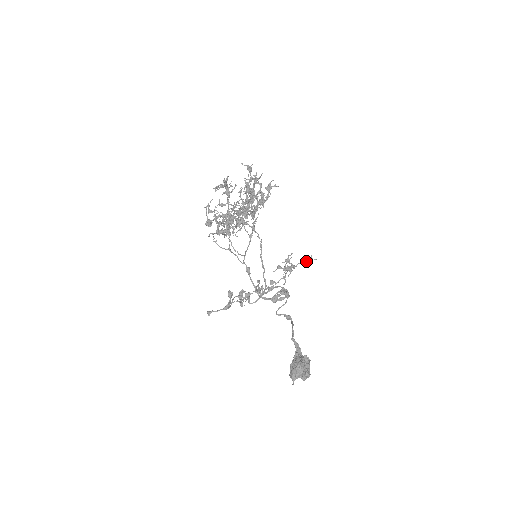
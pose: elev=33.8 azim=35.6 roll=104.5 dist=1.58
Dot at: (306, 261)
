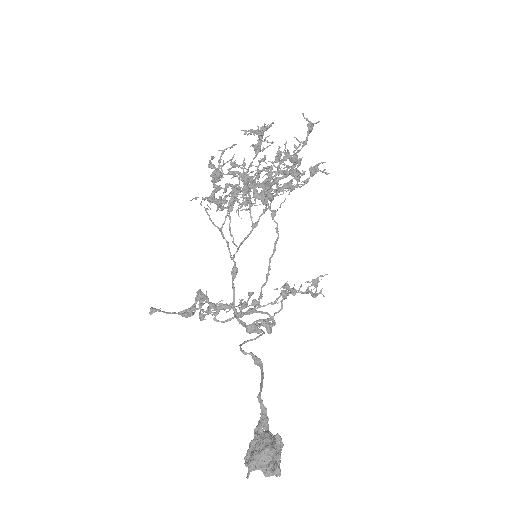
Dot at: occluded
